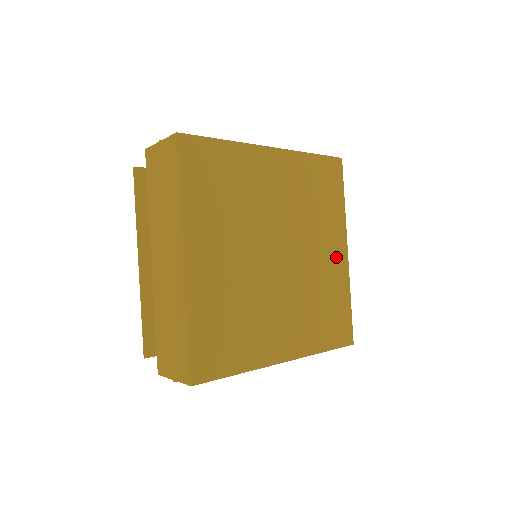
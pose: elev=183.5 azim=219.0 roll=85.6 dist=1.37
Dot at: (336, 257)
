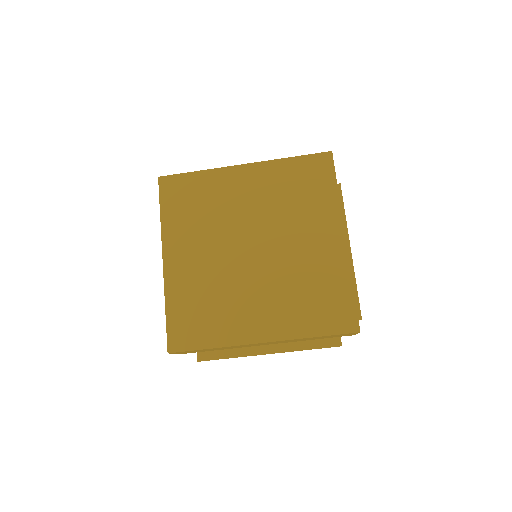
Dot at: (328, 245)
